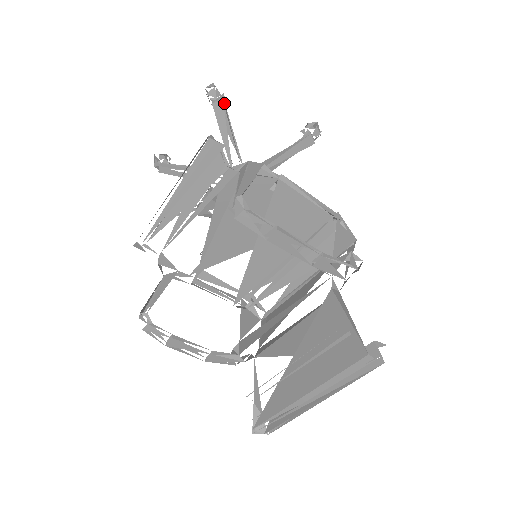
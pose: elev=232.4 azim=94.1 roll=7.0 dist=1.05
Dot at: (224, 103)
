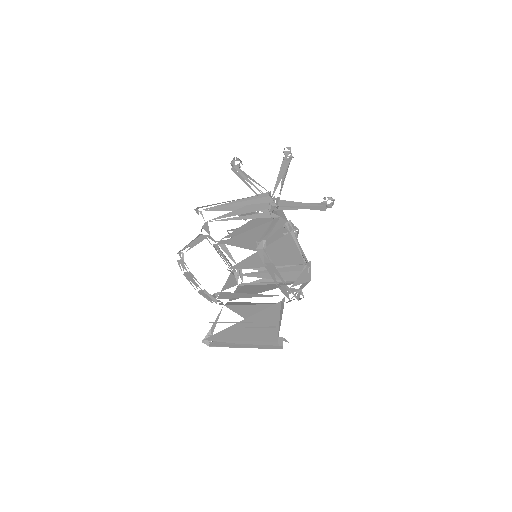
Dot at: occluded
